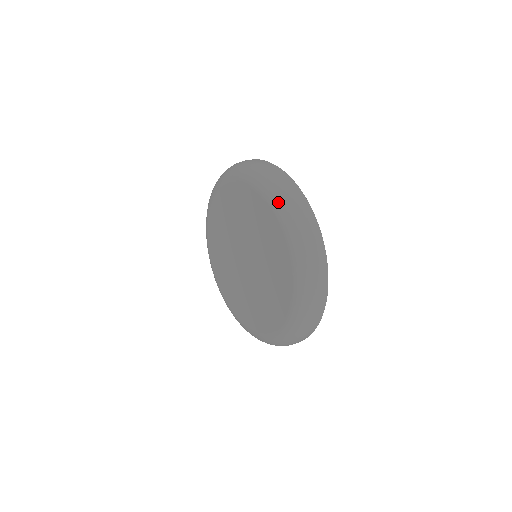
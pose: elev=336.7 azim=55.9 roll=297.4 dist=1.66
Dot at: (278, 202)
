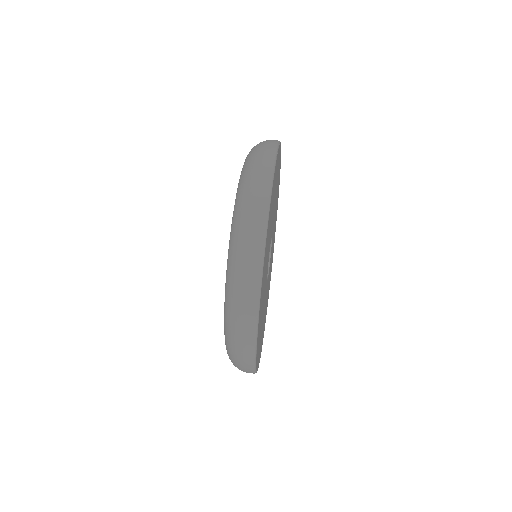
Dot at: (227, 348)
